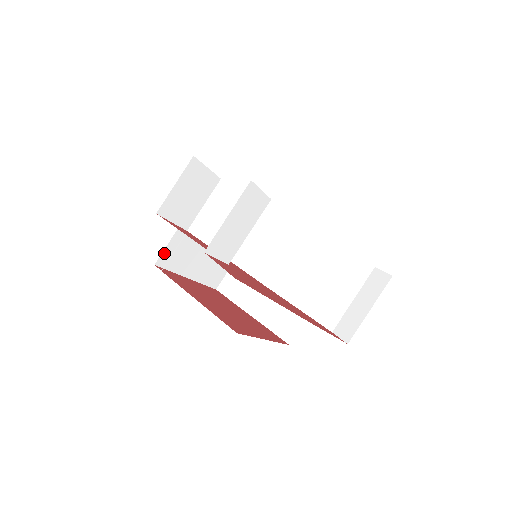
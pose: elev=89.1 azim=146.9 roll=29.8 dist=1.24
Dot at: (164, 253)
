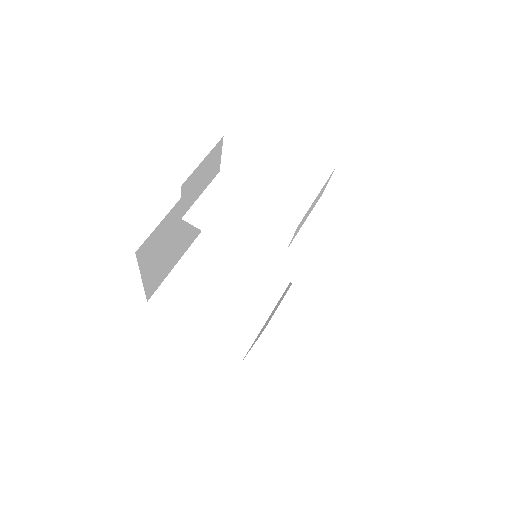
Dot at: (146, 241)
